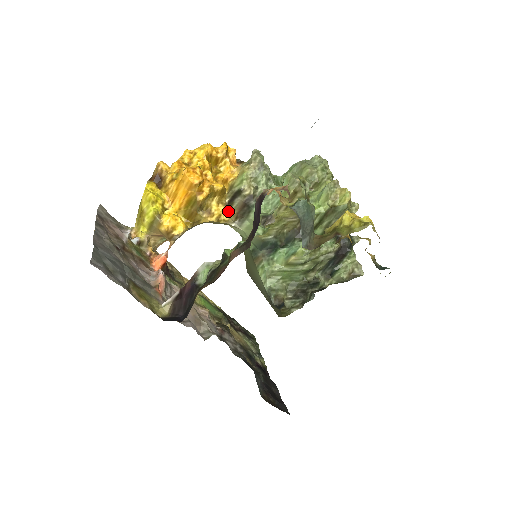
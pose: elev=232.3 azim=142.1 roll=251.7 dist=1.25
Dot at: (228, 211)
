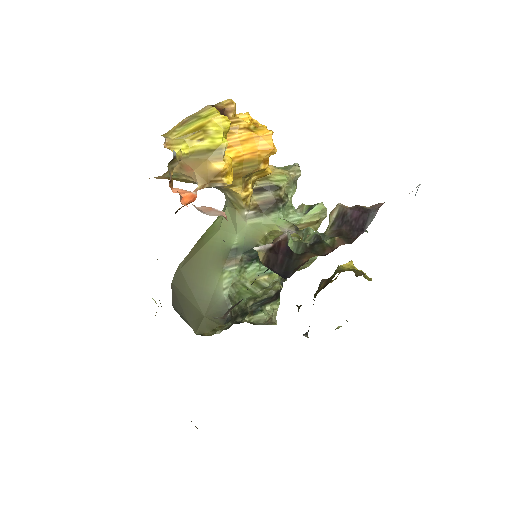
Dot at: (251, 197)
